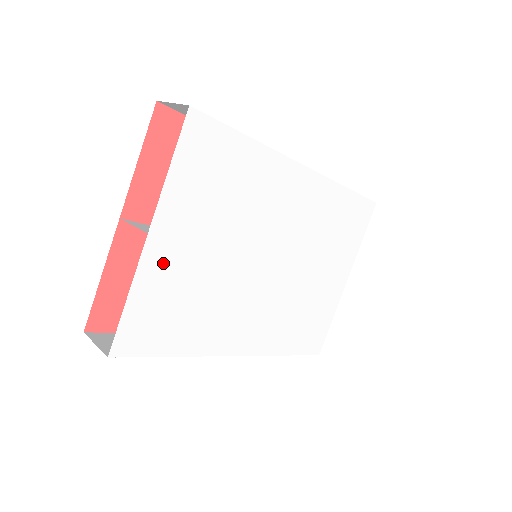
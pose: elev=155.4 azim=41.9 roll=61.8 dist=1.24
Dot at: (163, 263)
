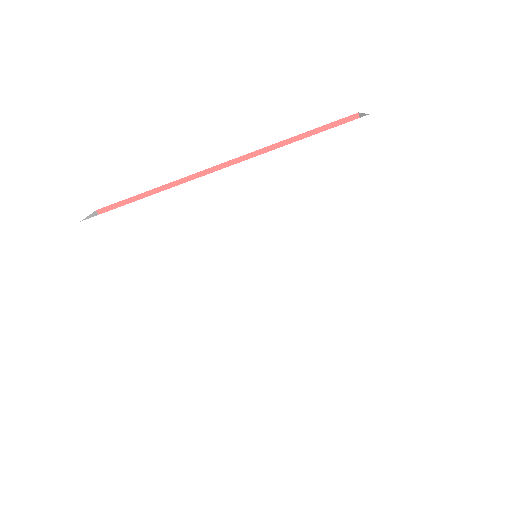
Dot at: (152, 317)
